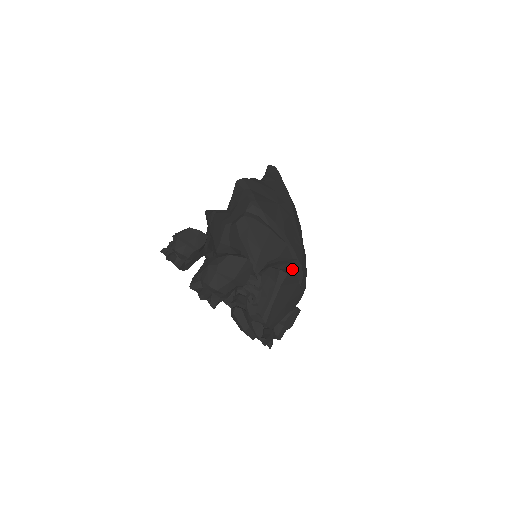
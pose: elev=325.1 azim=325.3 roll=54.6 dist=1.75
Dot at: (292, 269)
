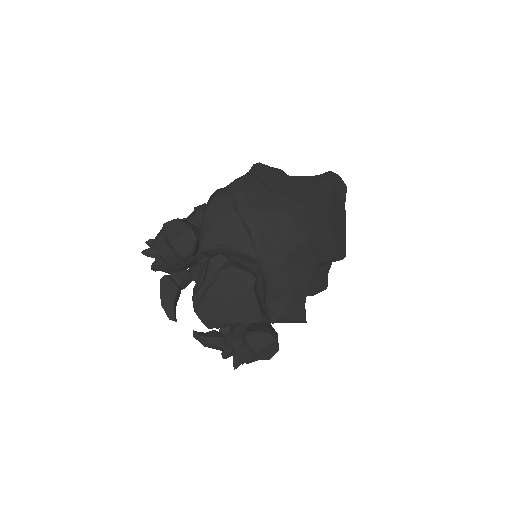
Dot at: (260, 273)
